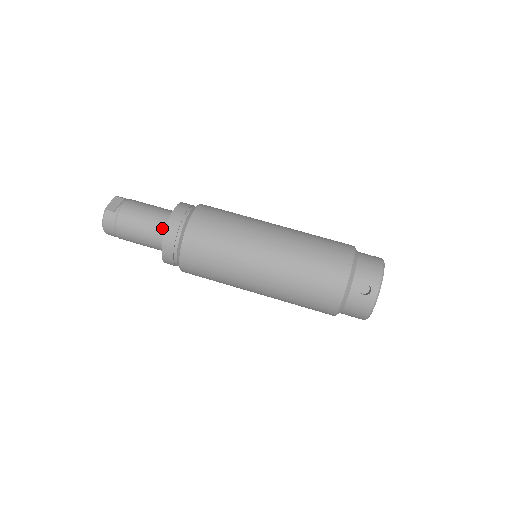
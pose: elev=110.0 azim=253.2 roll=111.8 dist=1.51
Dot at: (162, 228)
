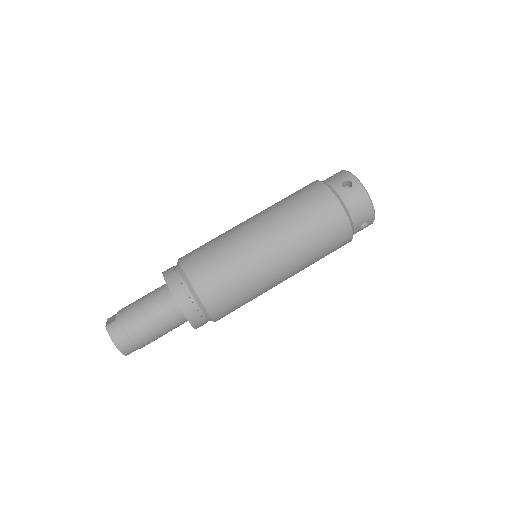
Dot at: (165, 294)
